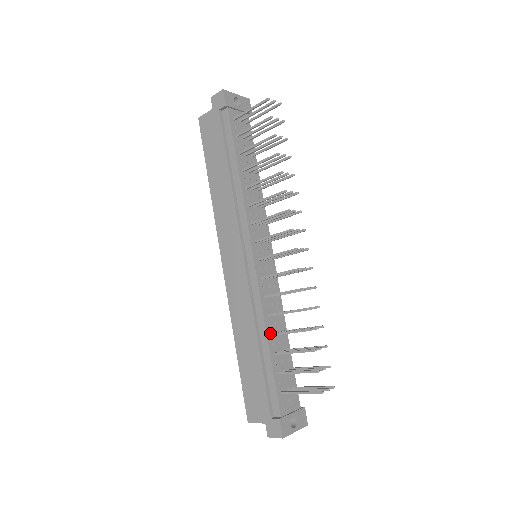
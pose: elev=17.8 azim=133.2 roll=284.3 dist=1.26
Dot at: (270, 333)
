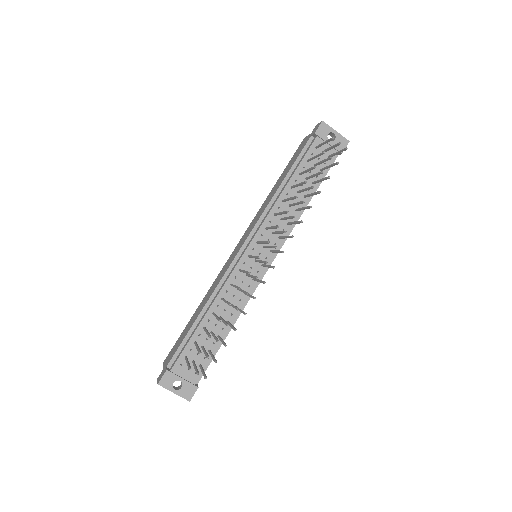
Dot at: (213, 311)
